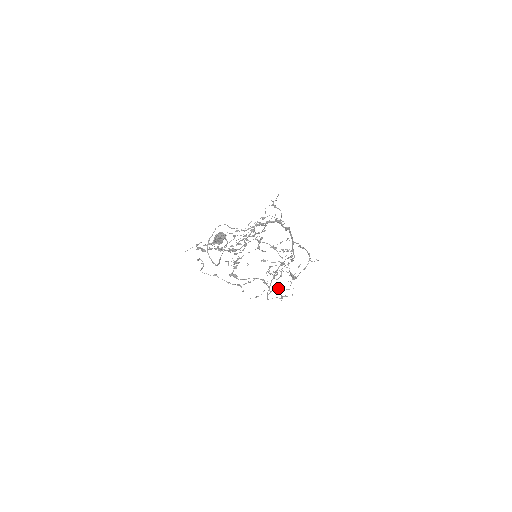
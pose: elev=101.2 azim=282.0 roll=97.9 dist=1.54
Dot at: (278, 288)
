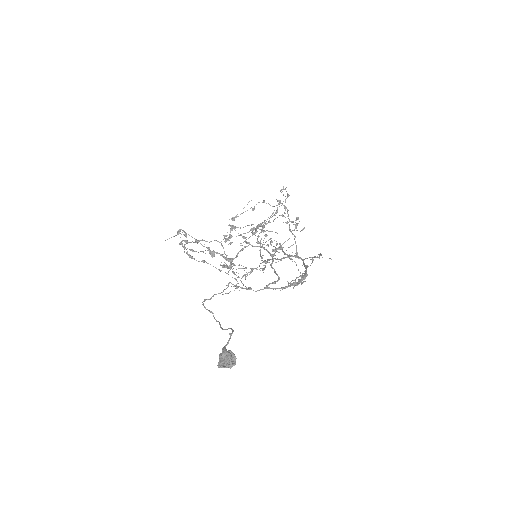
Dot at: occluded
